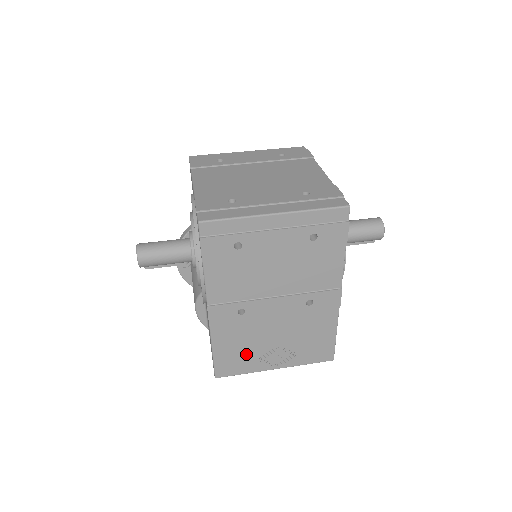
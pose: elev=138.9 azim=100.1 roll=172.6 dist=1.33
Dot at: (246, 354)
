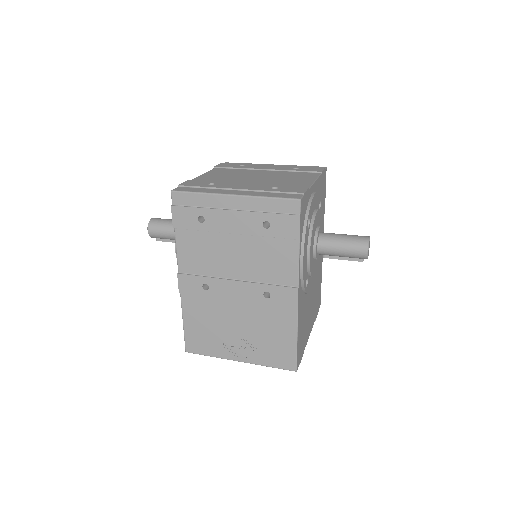
Dot at: (211, 335)
